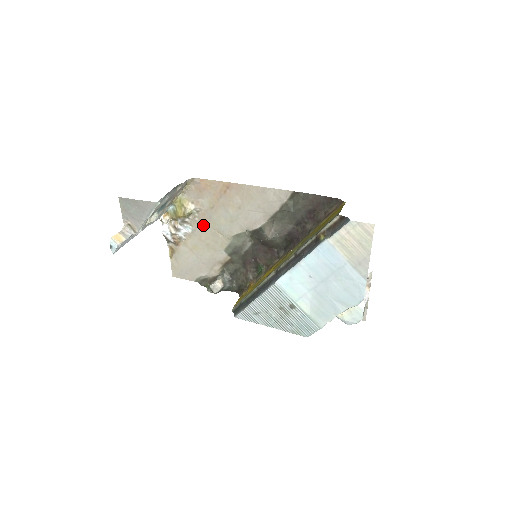
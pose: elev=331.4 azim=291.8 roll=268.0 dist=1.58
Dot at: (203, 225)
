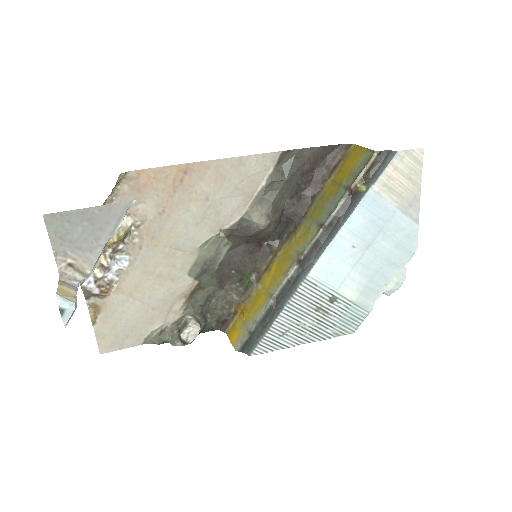
Dot at: (148, 246)
